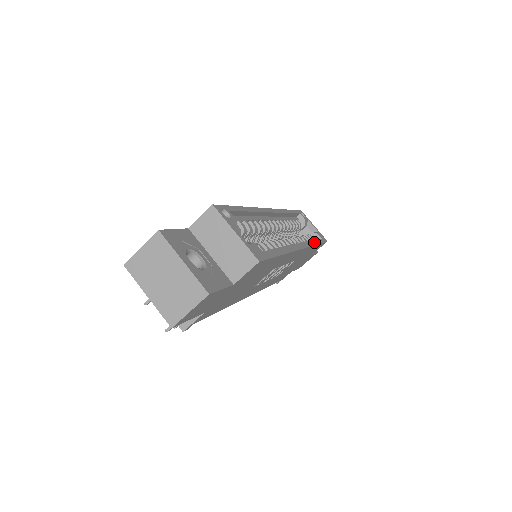
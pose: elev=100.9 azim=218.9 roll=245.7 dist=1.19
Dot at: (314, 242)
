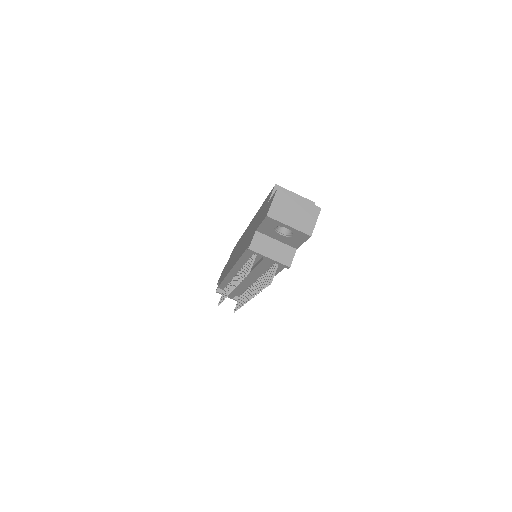
Dot at: occluded
